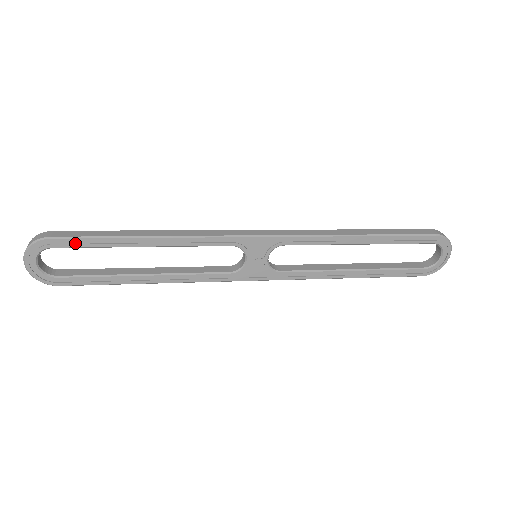
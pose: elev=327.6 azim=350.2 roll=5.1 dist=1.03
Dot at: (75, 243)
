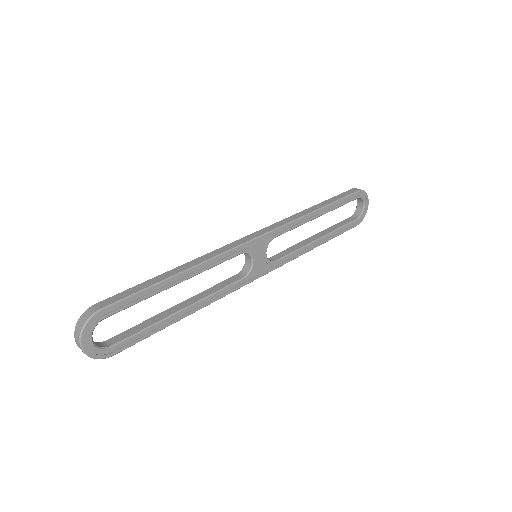
Dot at: (123, 305)
